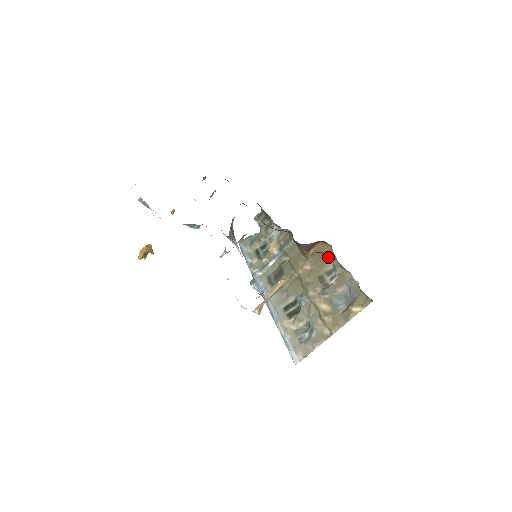
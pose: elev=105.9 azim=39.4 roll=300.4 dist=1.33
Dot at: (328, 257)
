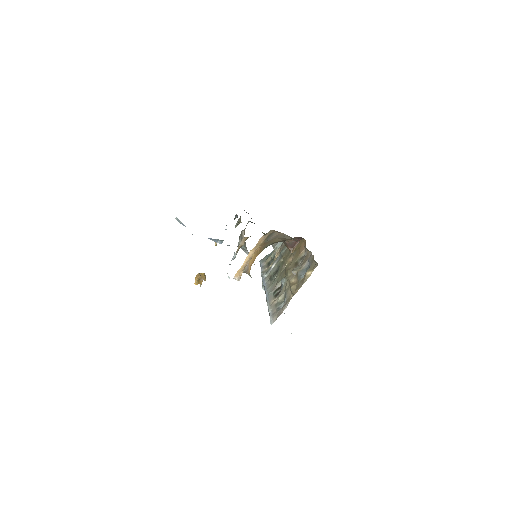
Dot at: (302, 248)
